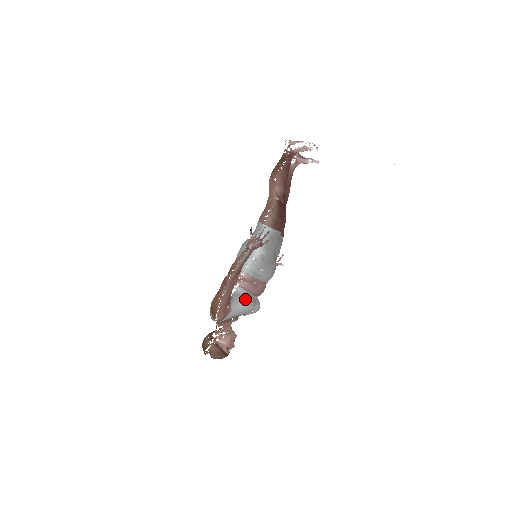
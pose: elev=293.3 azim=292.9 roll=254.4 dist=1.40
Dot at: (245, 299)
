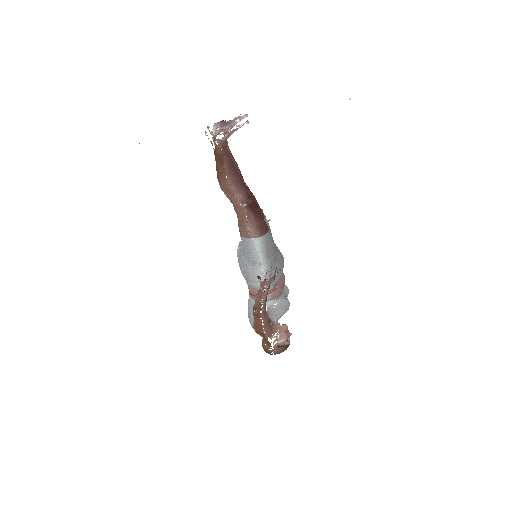
Dot at: (280, 307)
